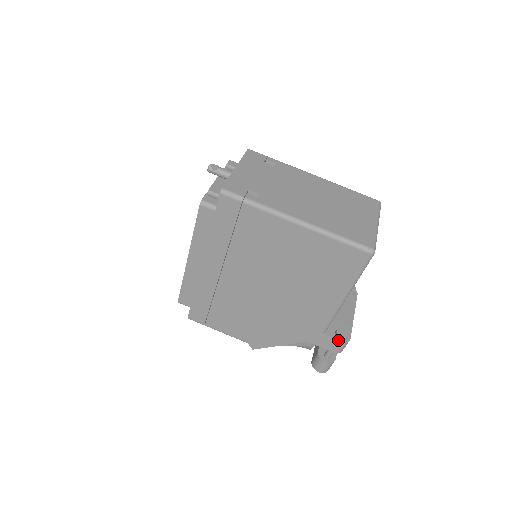
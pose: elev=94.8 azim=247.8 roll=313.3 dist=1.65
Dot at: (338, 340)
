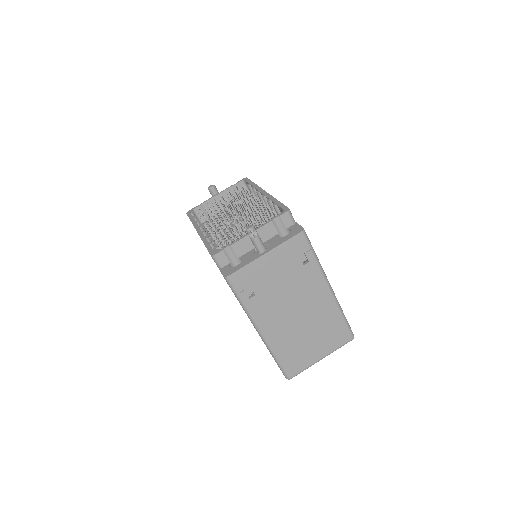
Dot at: occluded
